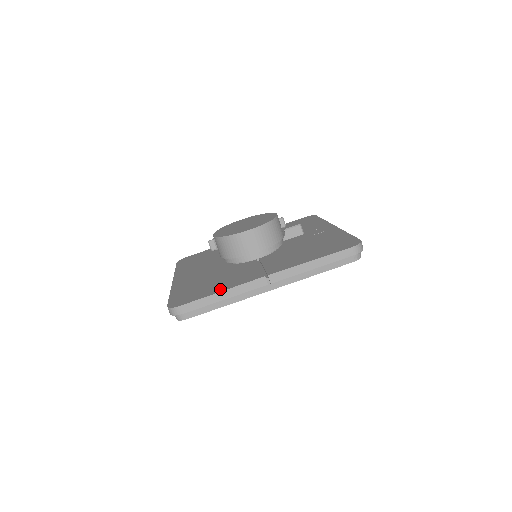
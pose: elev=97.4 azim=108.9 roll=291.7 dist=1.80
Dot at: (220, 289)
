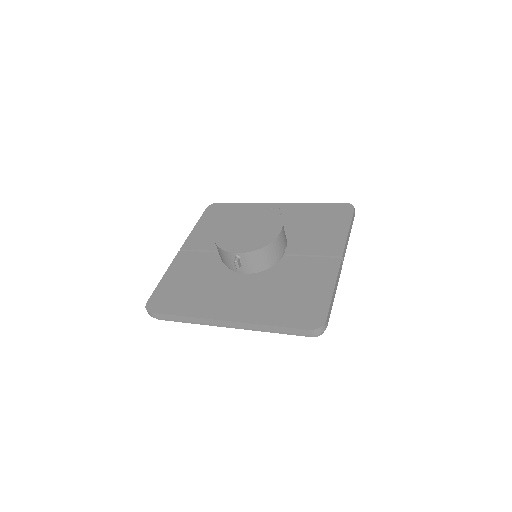
Dot at: (328, 288)
